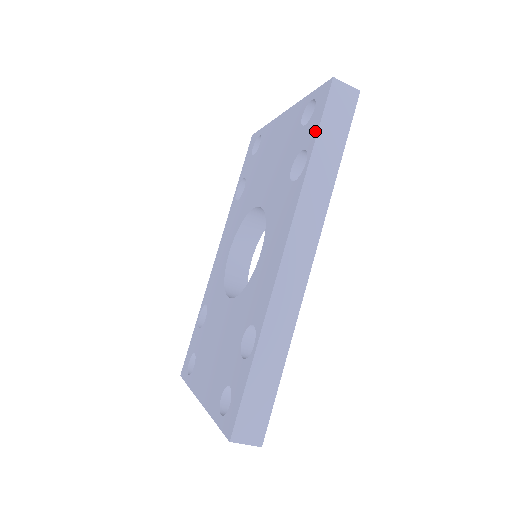
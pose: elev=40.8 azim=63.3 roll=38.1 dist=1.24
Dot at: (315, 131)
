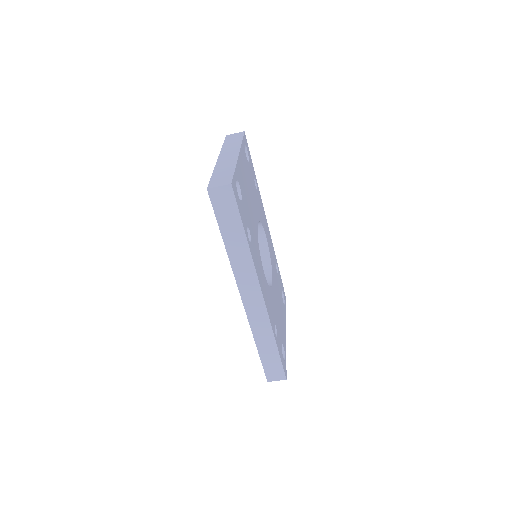
Dot at: (219, 225)
